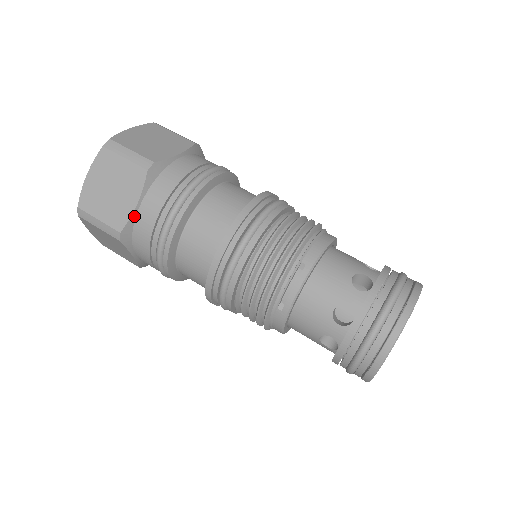
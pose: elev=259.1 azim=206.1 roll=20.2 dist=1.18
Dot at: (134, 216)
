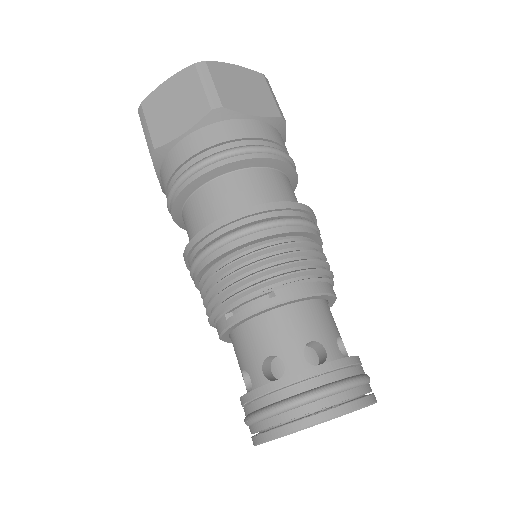
Dot at: (174, 143)
